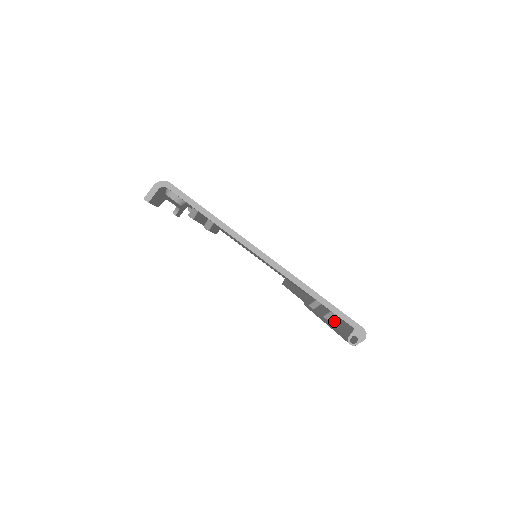
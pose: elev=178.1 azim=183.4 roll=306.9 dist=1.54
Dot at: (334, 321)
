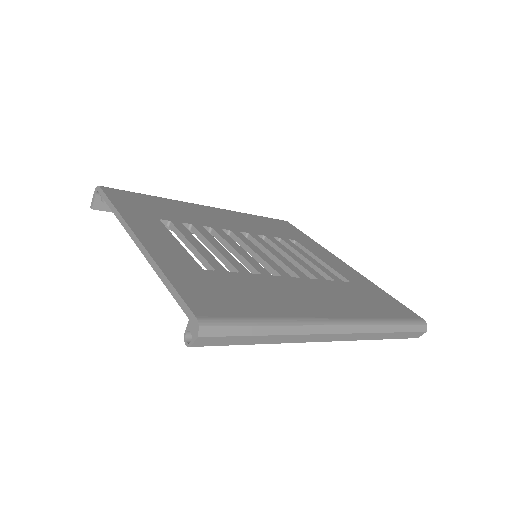
Dot at: occluded
